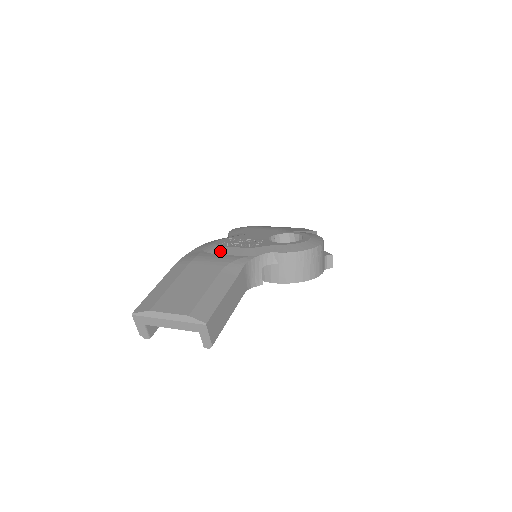
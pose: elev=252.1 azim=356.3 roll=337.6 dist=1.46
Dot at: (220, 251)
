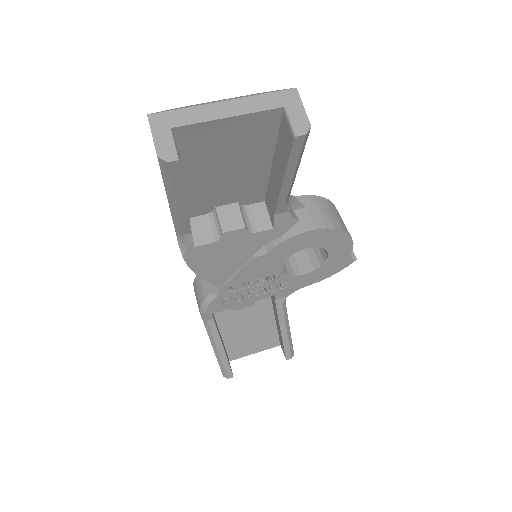
Dot at: occluded
